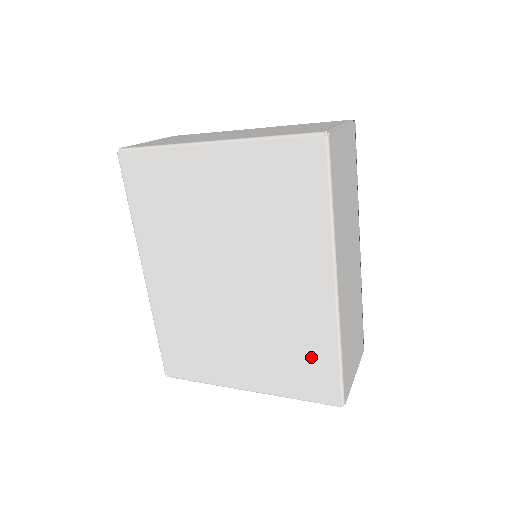
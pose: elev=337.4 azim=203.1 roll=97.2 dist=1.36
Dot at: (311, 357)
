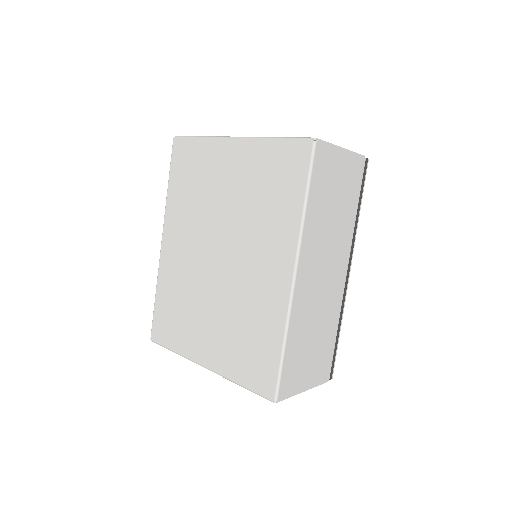
Dot at: (260, 343)
